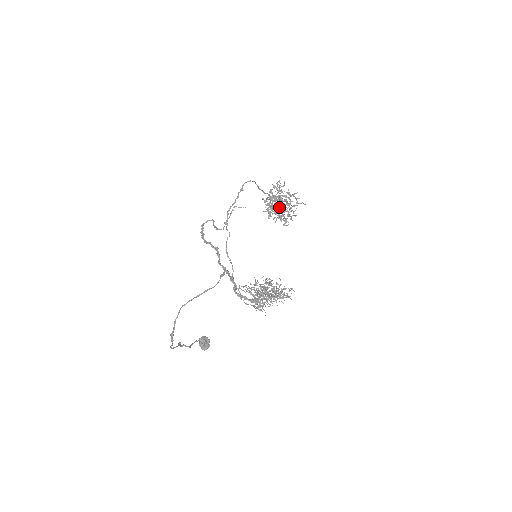
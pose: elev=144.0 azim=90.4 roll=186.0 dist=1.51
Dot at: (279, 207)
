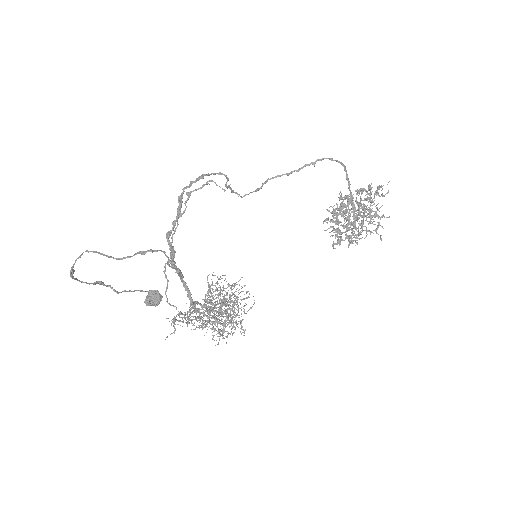
Dot at: (347, 218)
